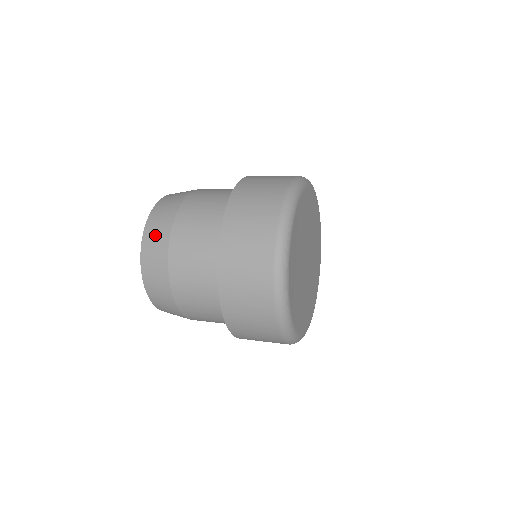
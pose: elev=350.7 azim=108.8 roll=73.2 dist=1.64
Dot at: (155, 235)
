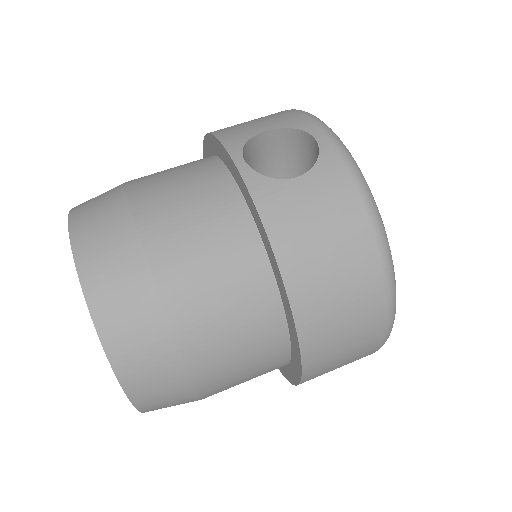
Dot at: (160, 394)
